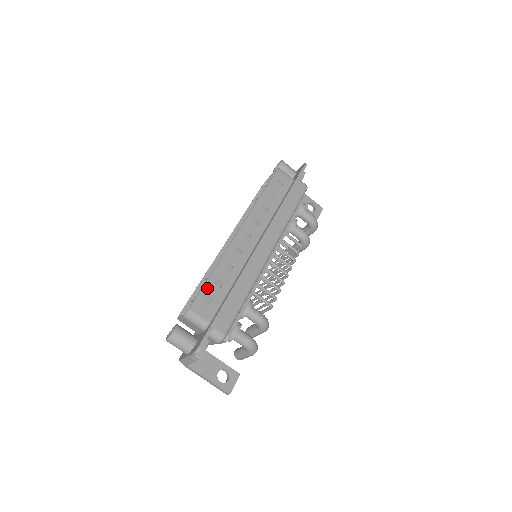
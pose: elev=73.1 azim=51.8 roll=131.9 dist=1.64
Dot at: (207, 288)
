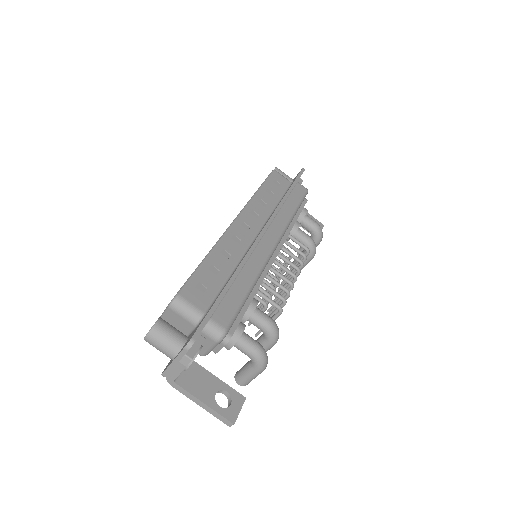
Dot at: (200, 273)
